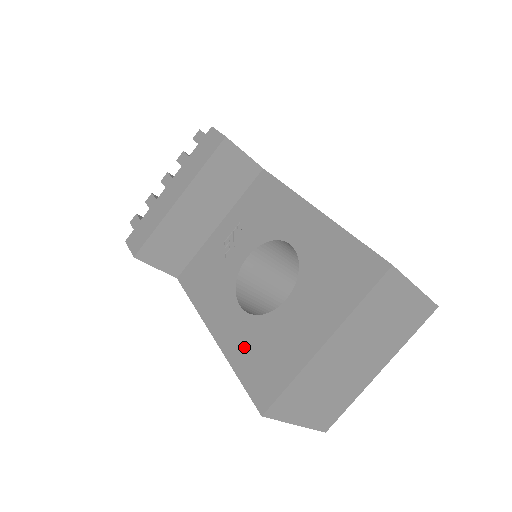
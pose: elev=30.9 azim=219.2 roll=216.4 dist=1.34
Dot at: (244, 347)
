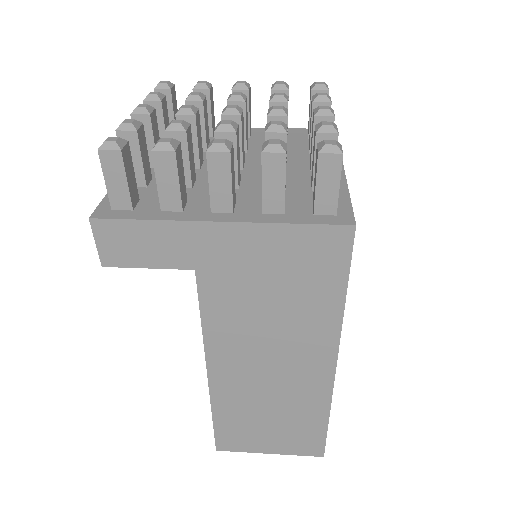
Dot at: occluded
